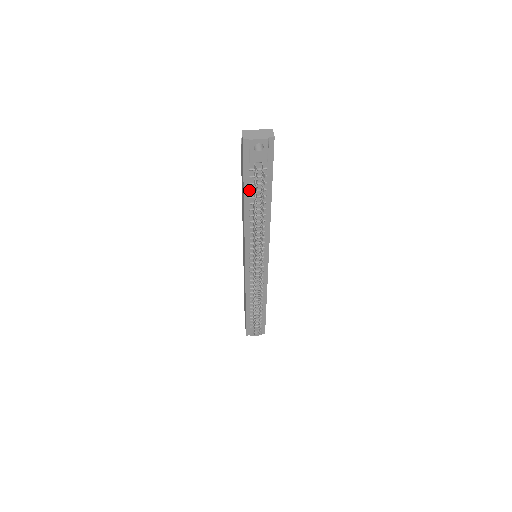
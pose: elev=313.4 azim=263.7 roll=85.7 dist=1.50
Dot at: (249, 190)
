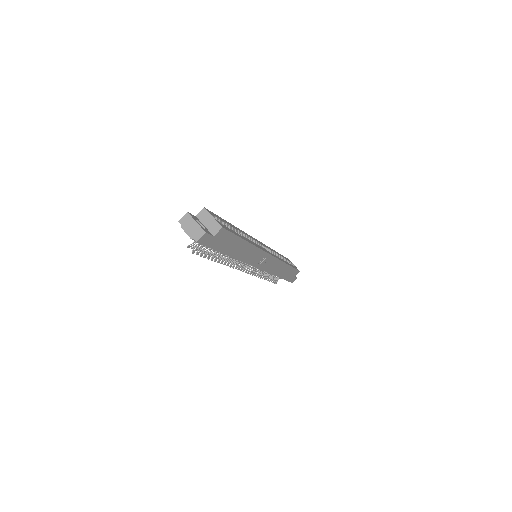
Dot at: occluded
